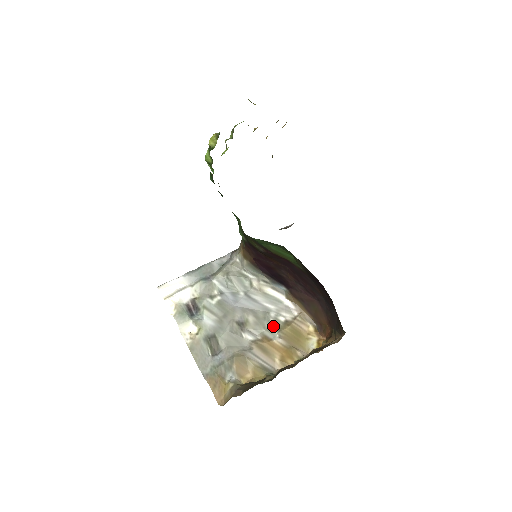
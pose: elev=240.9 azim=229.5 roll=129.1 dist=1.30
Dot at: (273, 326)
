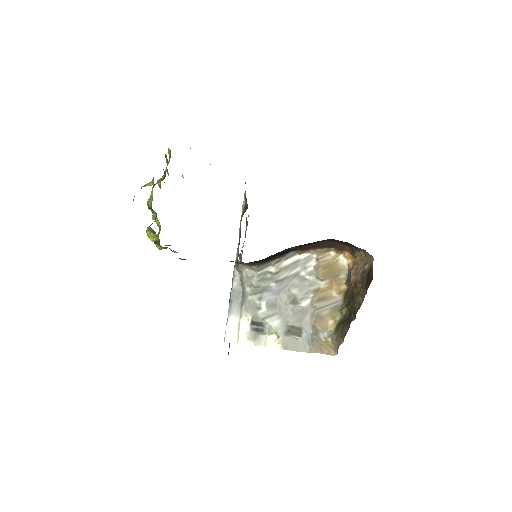
Dot at: (311, 279)
